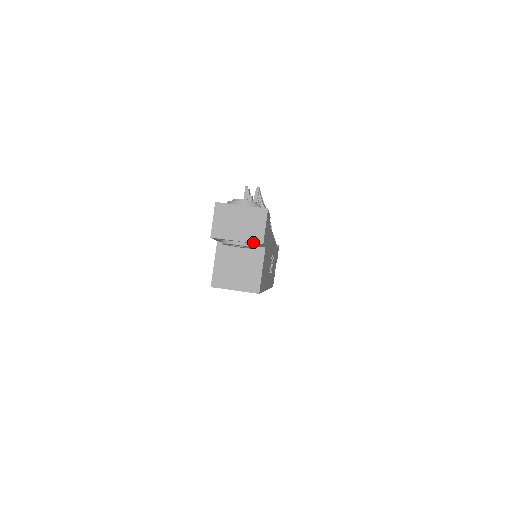
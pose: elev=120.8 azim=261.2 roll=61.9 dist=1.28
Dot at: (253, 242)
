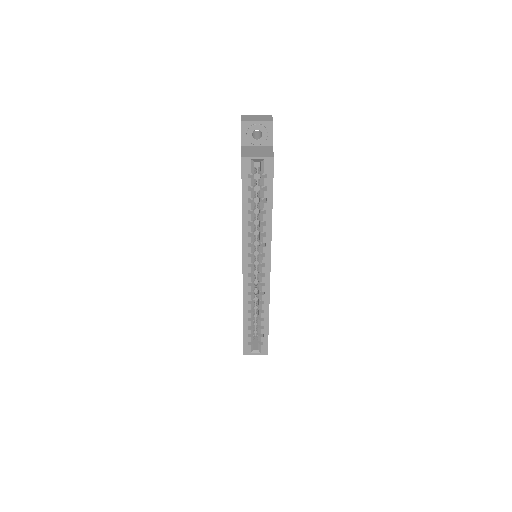
Dot at: (267, 121)
